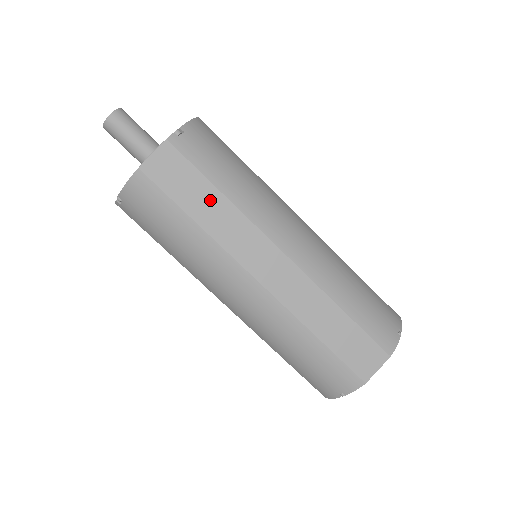
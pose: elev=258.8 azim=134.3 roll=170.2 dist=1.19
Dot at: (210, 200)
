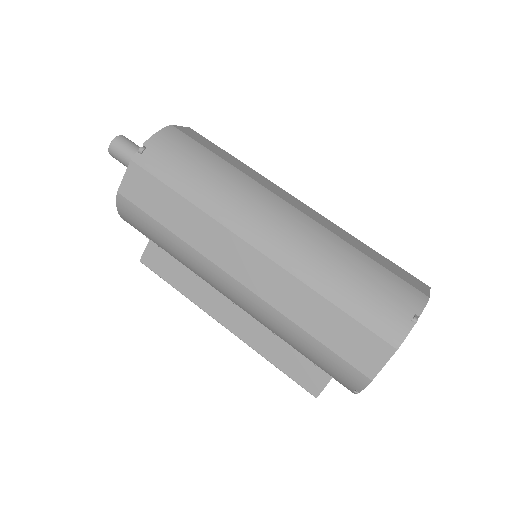
Dot at: (232, 159)
